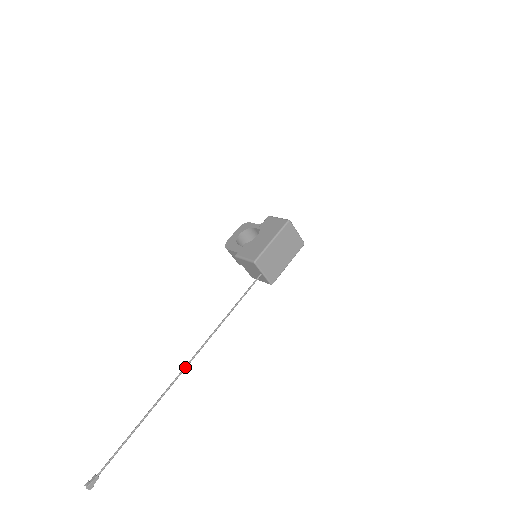
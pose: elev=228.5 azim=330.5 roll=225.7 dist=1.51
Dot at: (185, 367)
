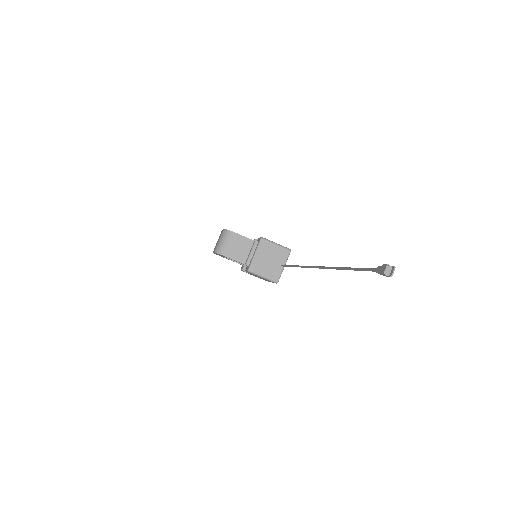
Dot at: occluded
